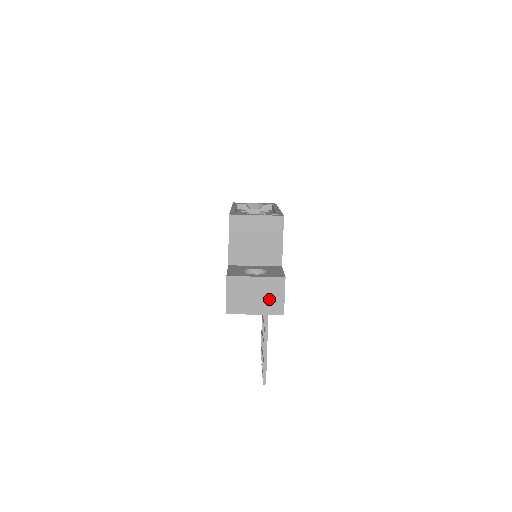
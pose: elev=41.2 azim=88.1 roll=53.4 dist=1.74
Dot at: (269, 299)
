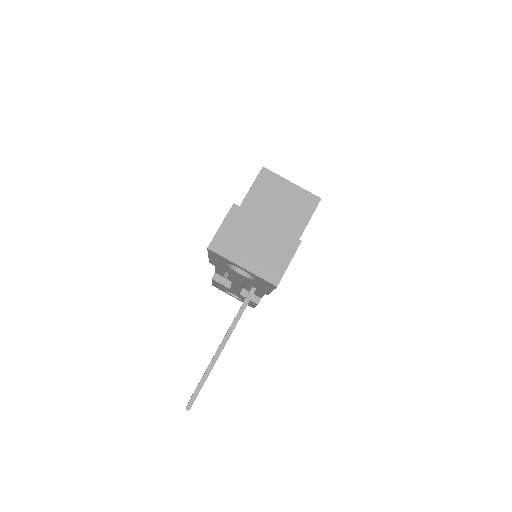
Dot at: (269, 257)
